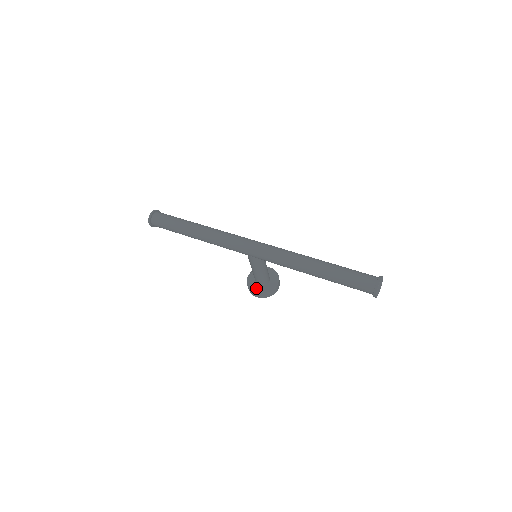
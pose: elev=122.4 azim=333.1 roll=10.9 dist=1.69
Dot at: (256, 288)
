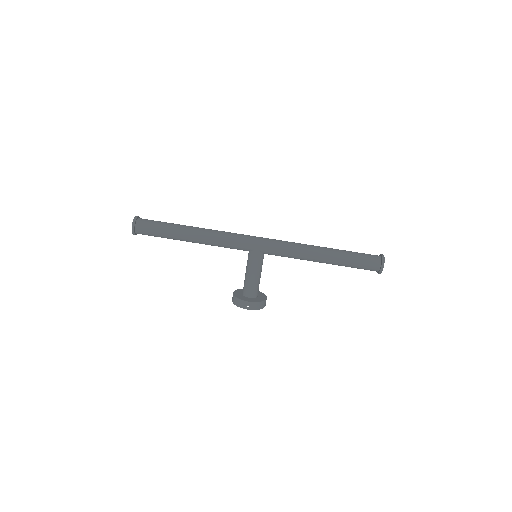
Dot at: (247, 299)
